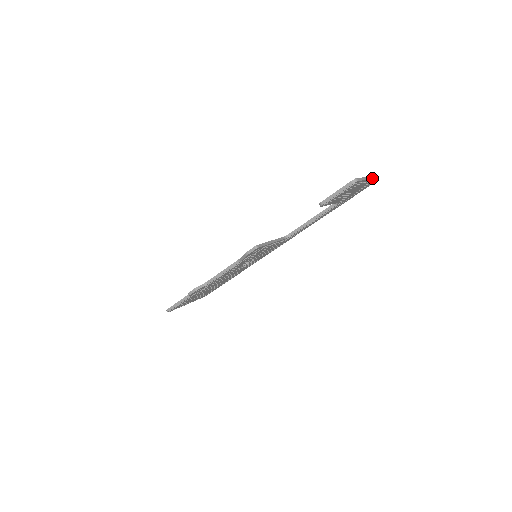
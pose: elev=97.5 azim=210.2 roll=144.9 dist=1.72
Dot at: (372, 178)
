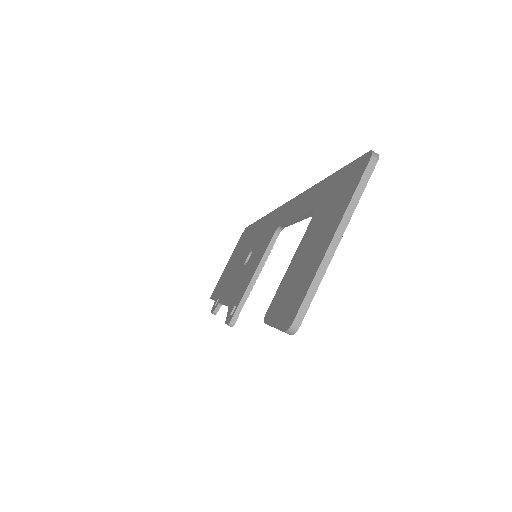
Dot at: (351, 210)
